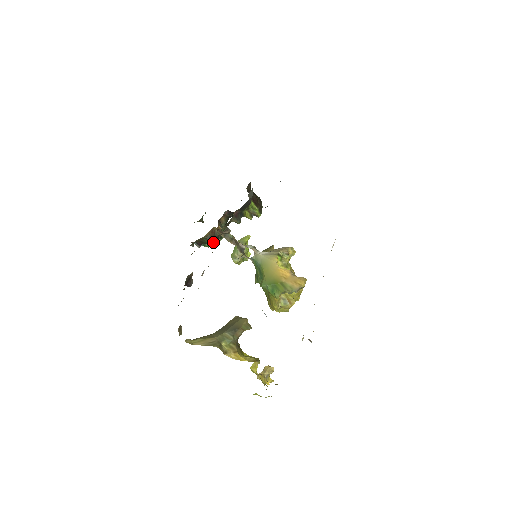
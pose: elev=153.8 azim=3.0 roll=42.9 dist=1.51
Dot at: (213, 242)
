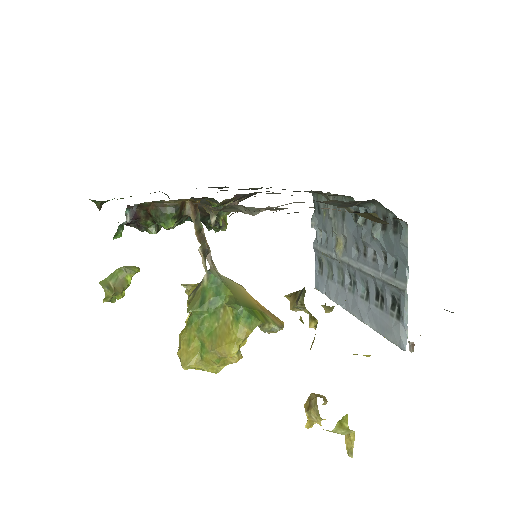
Dot at: (174, 219)
